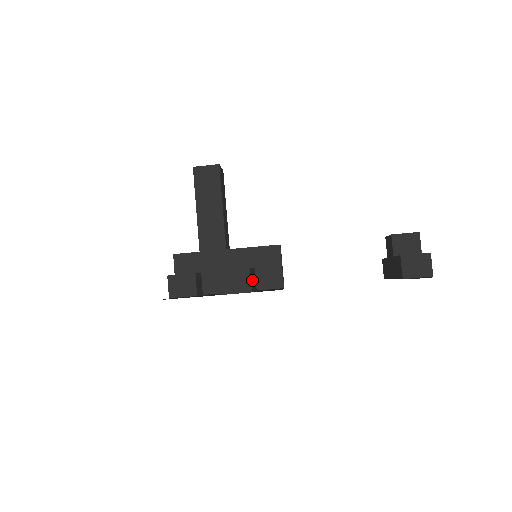
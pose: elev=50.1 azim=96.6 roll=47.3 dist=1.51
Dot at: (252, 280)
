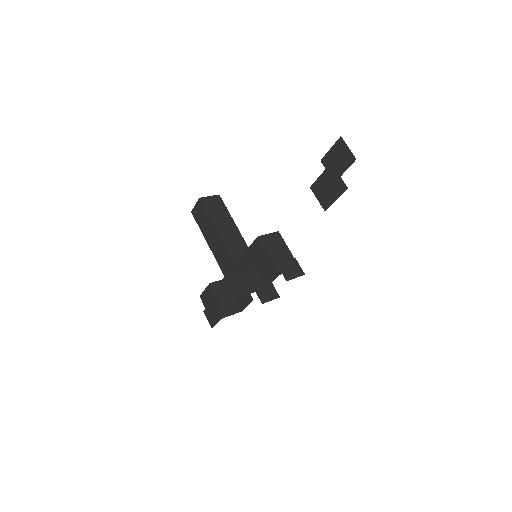
Dot at: (228, 289)
